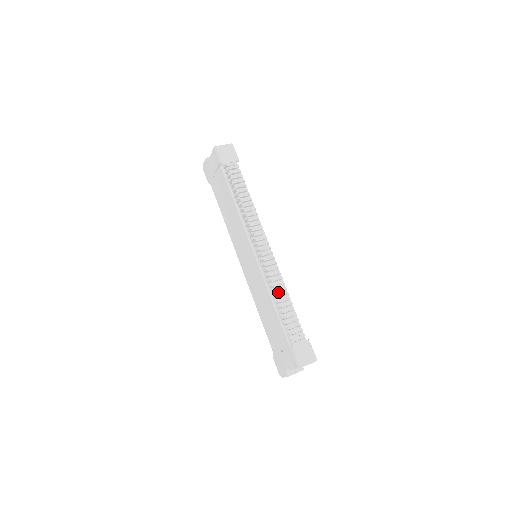
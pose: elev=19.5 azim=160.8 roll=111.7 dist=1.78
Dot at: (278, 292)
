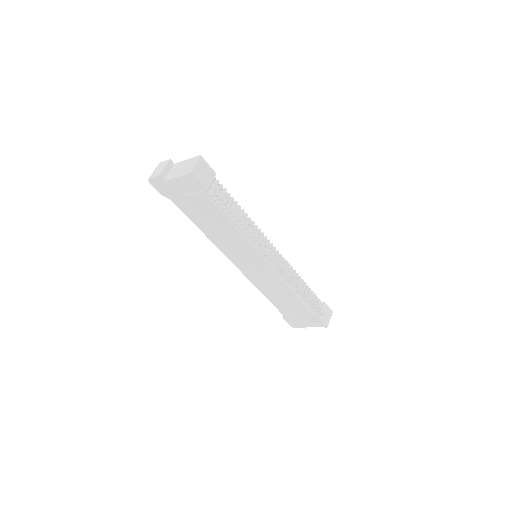
Dot at: occluded
